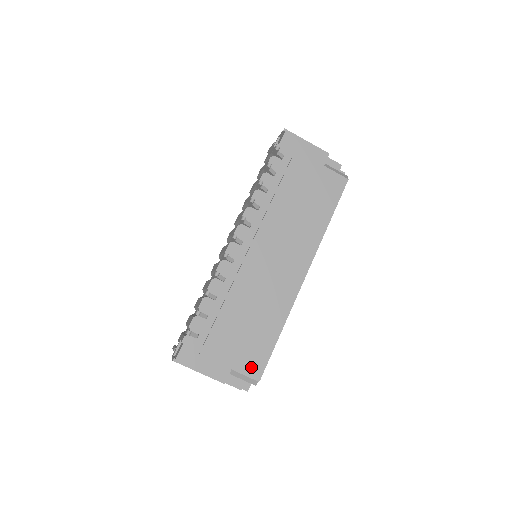
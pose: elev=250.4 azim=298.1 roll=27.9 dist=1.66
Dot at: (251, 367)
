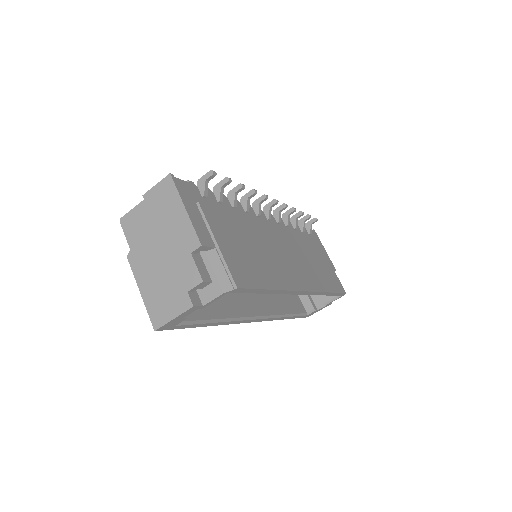
Dot at: (236, 270)
